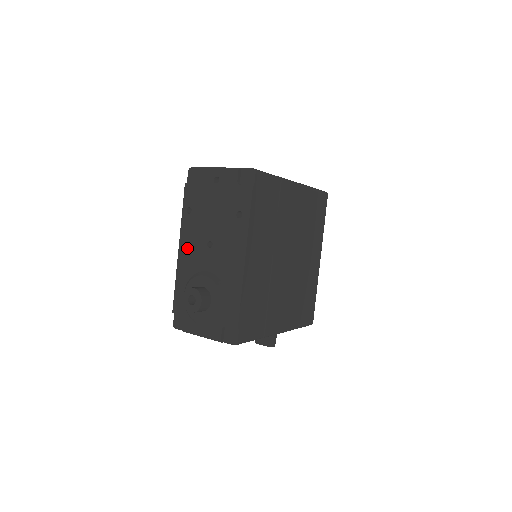
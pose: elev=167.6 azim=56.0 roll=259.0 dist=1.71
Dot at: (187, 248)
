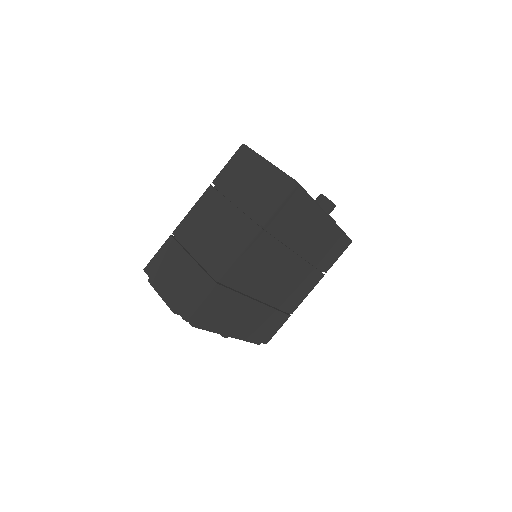
Dot at: occluded
